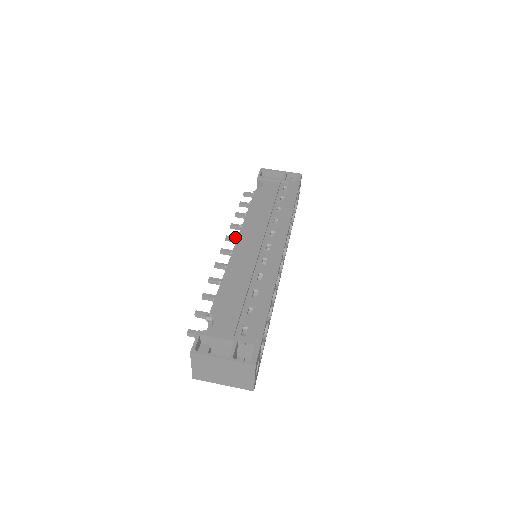
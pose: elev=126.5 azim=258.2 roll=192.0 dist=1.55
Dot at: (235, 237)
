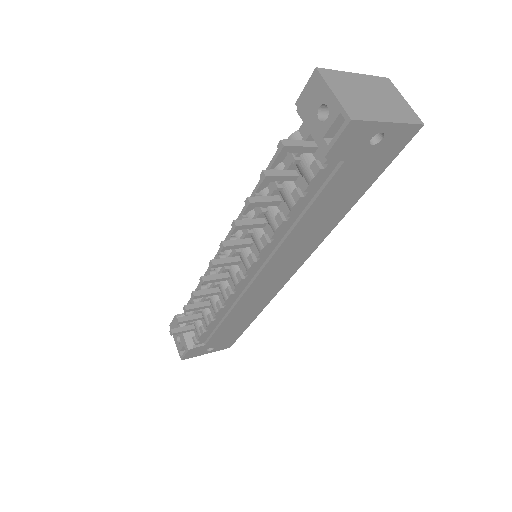
Dot at: (211, 277)
